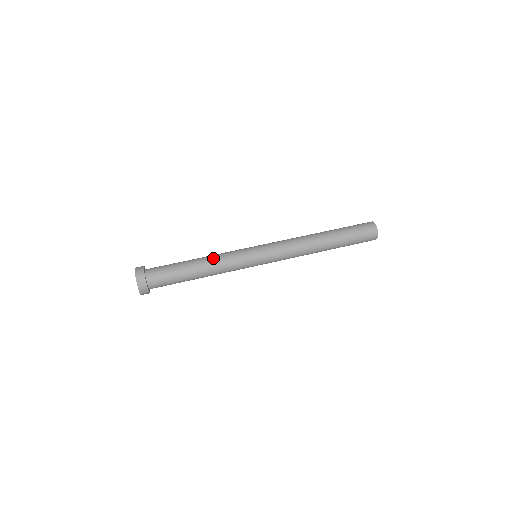
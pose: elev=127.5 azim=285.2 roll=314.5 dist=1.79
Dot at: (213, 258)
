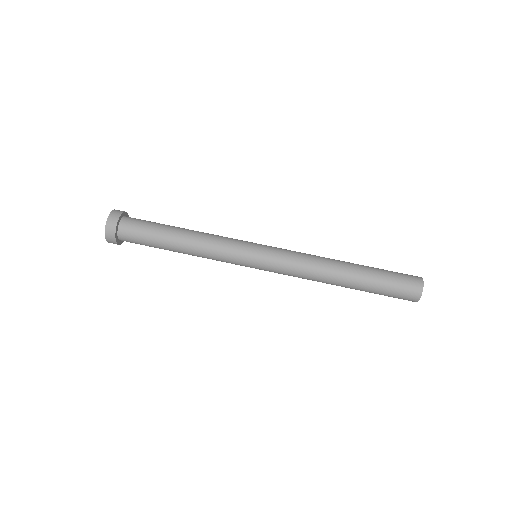
Dot at: (203, 237)
